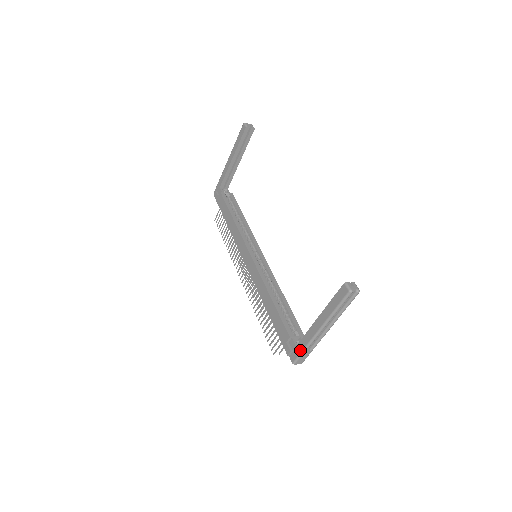
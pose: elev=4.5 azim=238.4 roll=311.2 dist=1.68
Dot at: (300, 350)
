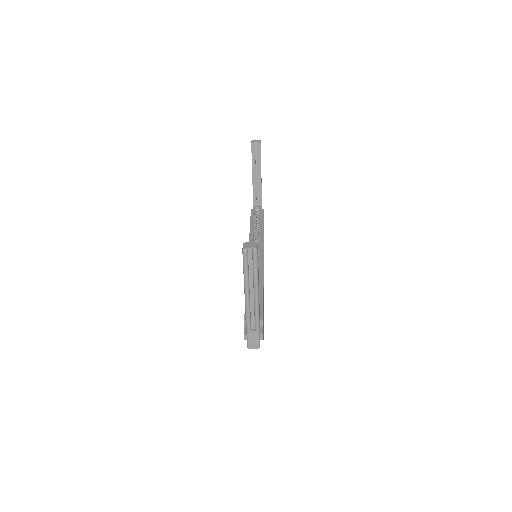
Dot at: (246, 330)
